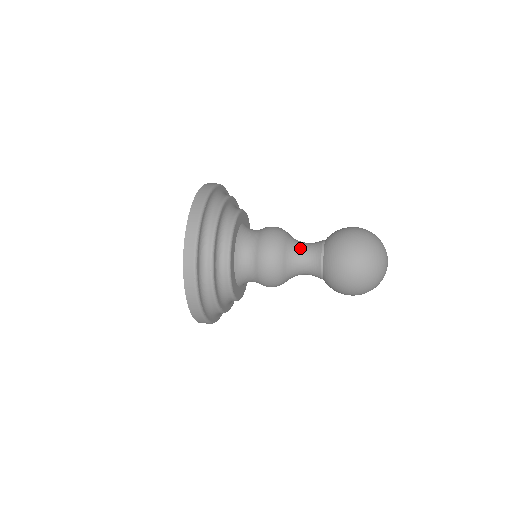
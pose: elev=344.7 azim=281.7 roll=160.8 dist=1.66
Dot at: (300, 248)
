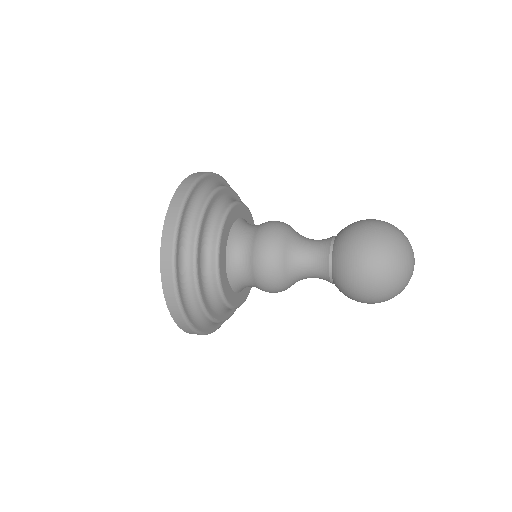
Dot at: (304, 249)
